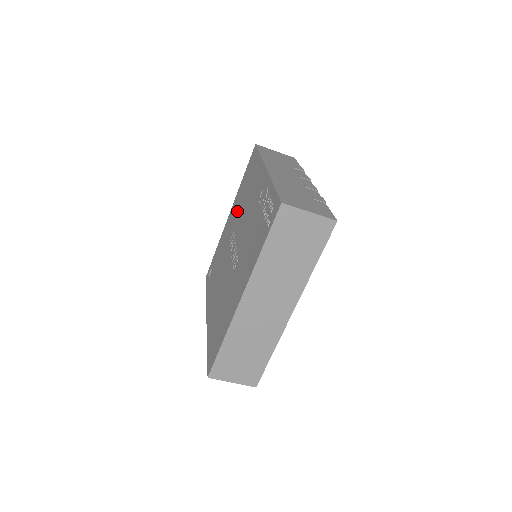
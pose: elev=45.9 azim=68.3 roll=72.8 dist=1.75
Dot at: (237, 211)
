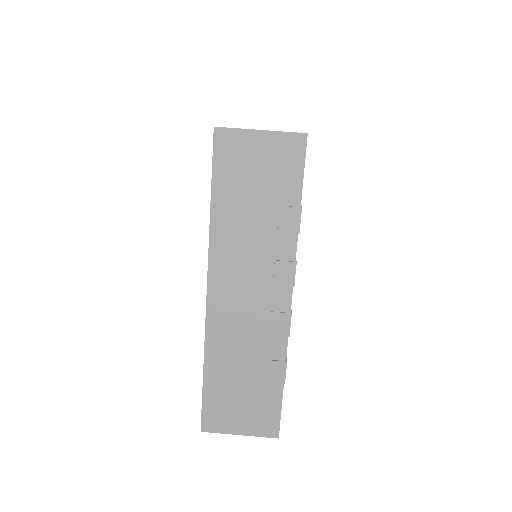
Dot at: occluded
